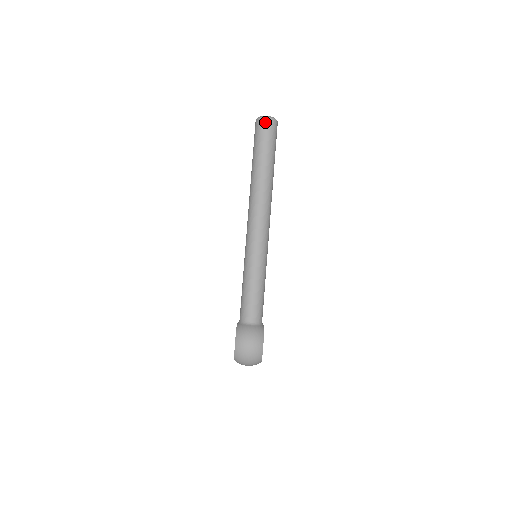
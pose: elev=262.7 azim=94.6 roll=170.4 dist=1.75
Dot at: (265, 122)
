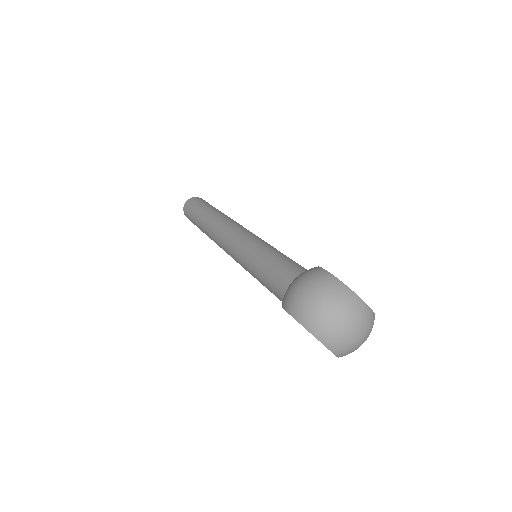
Dot at: (187, 204)
